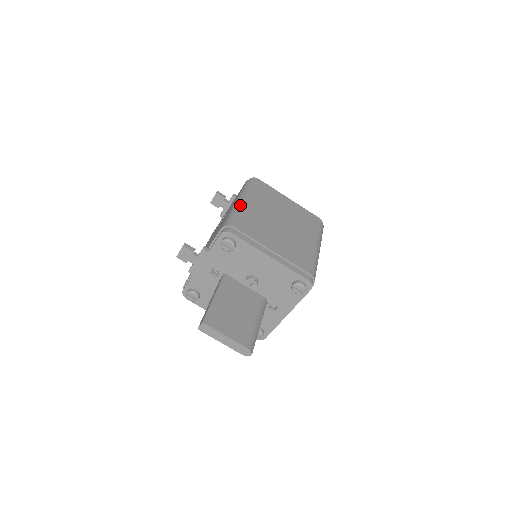
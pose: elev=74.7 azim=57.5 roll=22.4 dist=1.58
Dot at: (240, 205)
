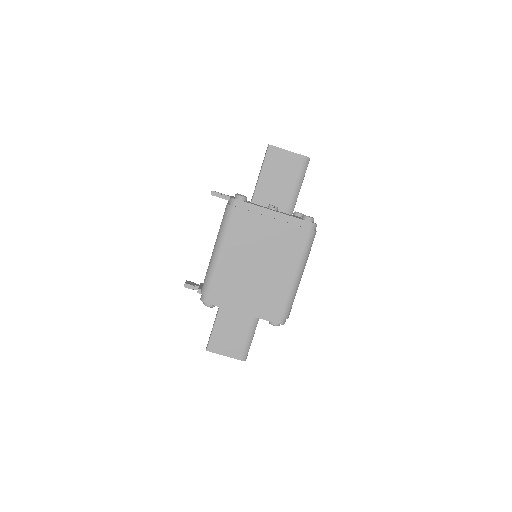
Dot at: (215, 261)
